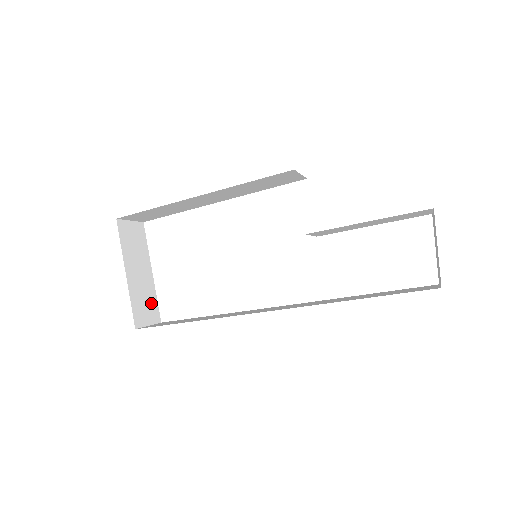
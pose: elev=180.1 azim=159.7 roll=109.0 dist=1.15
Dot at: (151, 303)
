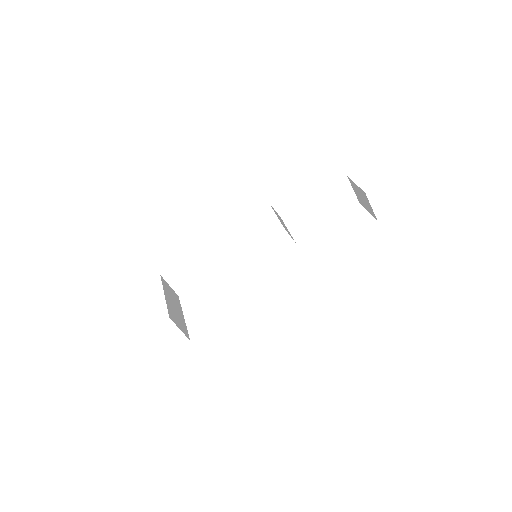
Dot at: (182, 325)
